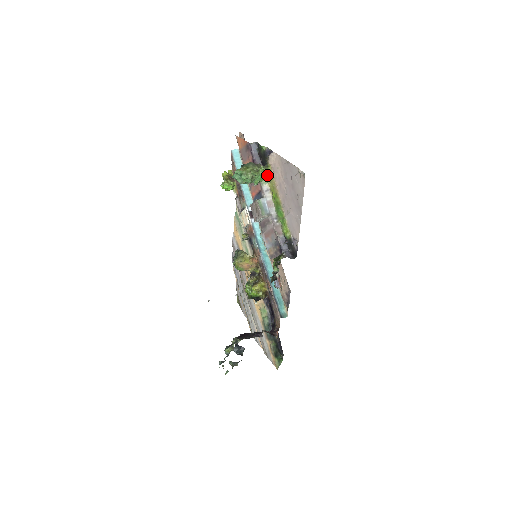
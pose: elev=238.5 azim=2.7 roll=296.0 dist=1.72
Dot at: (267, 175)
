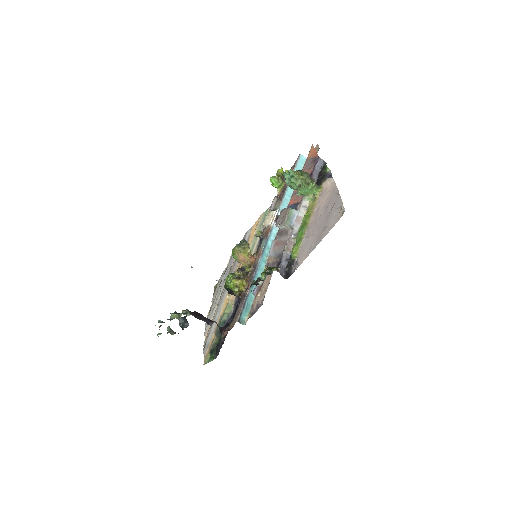
Dot at: (314, 194)
